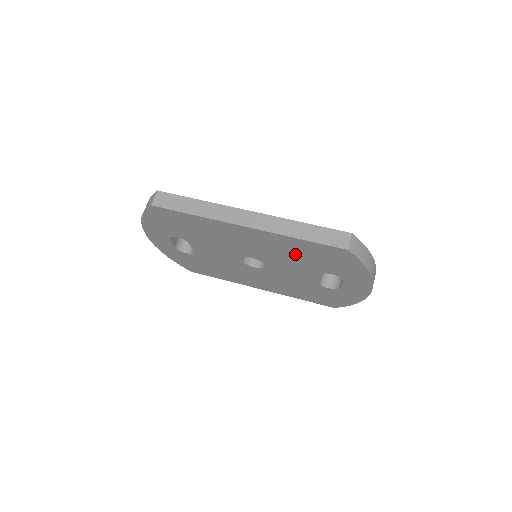
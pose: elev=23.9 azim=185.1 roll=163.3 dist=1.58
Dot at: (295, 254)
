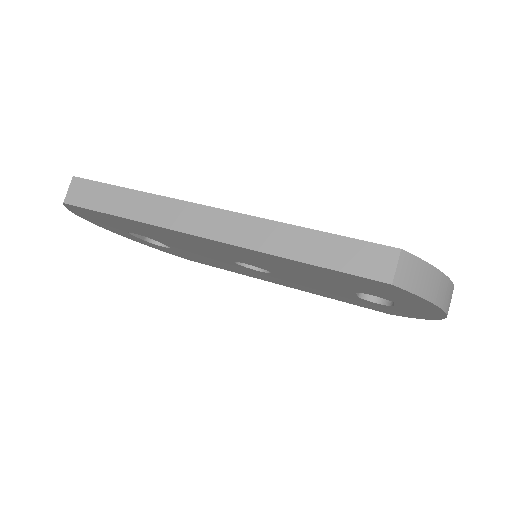
Dot at: (304, 272)
